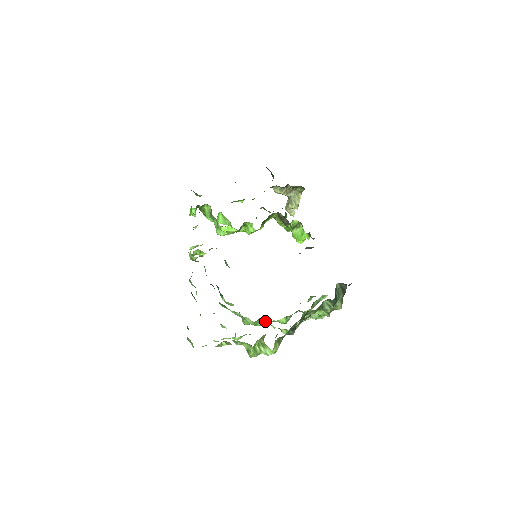
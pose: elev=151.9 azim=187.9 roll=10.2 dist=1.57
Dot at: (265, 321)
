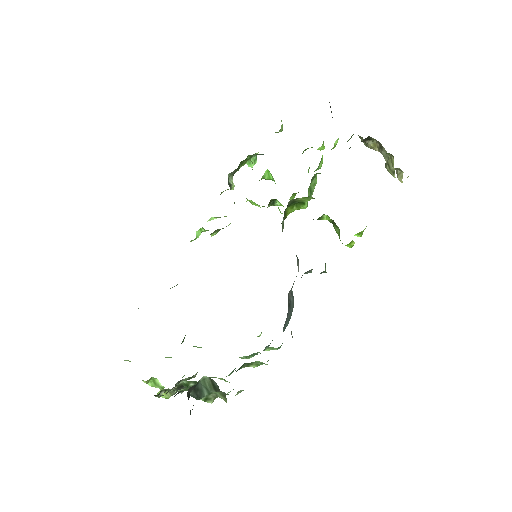
Dot at: occluded
